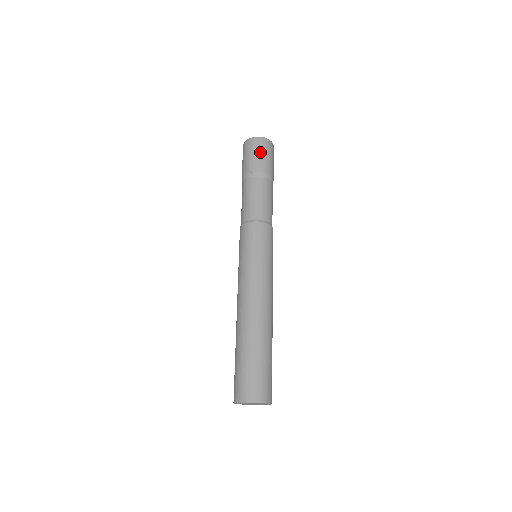
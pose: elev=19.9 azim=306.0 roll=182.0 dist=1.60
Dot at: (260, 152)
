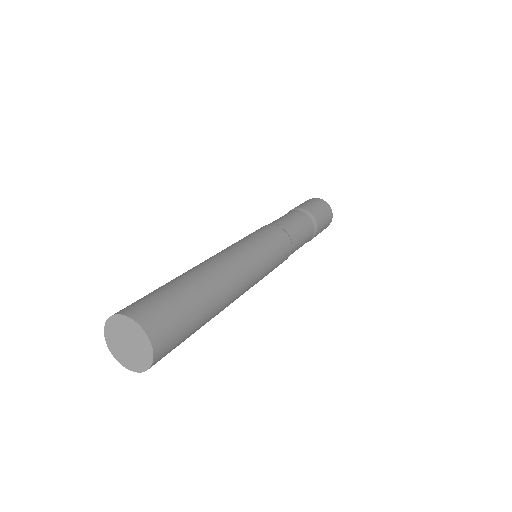
Dot at: (305, 202)
